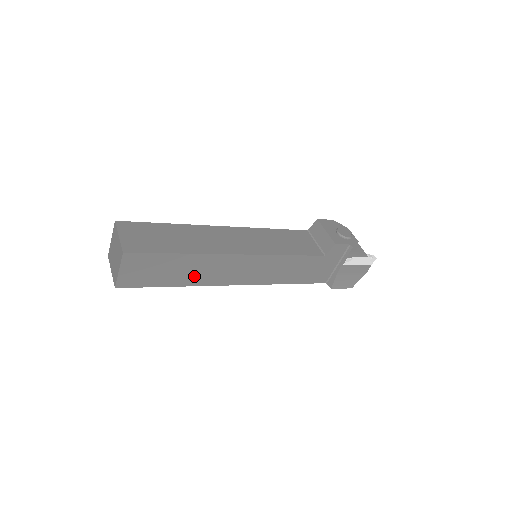
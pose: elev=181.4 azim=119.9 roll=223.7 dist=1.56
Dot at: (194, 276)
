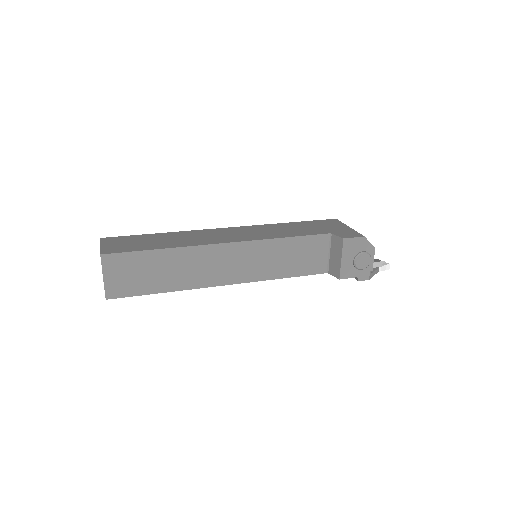
Dot at: occluded
